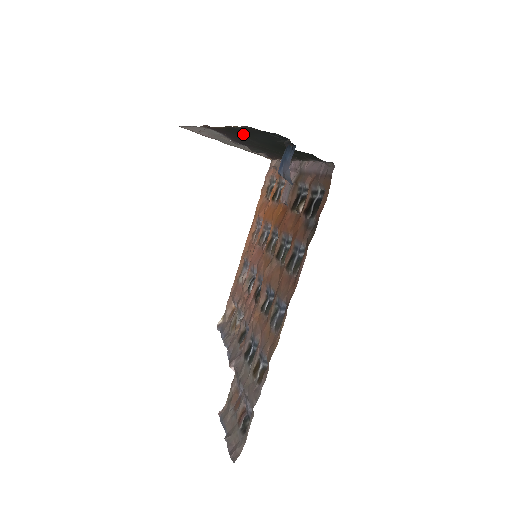
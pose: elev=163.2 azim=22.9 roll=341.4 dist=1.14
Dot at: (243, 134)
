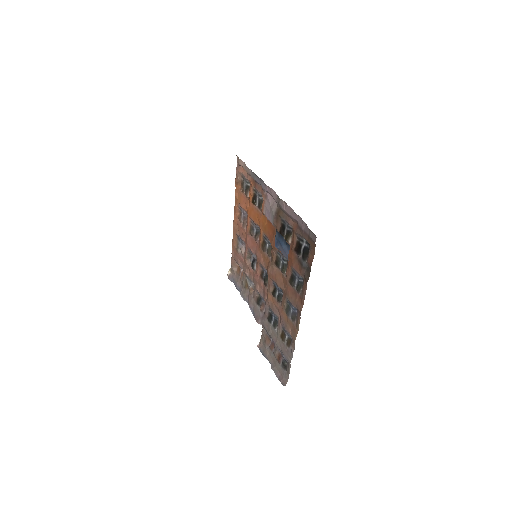
Dot at: occluded
